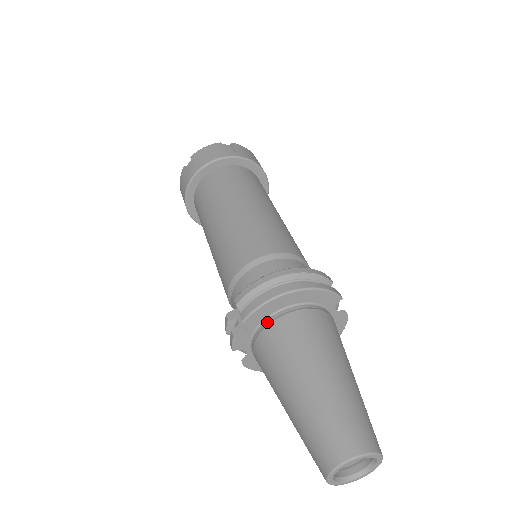
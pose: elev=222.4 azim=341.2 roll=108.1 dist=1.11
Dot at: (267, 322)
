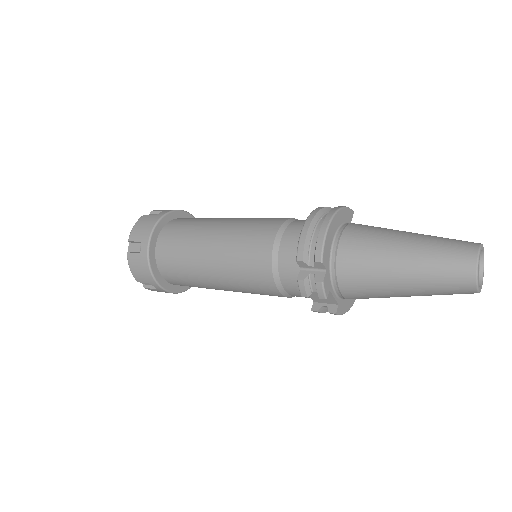
Dot at: (334, 252)
